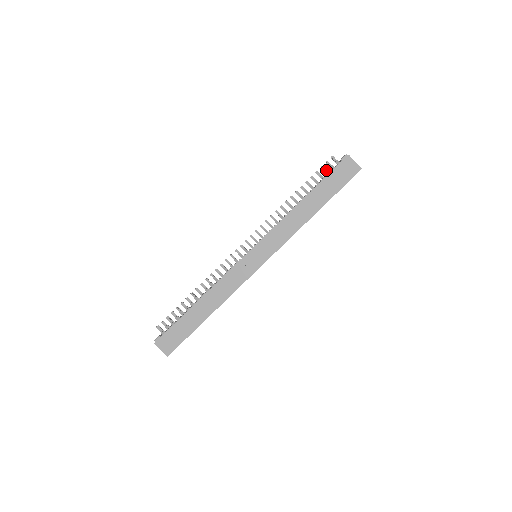
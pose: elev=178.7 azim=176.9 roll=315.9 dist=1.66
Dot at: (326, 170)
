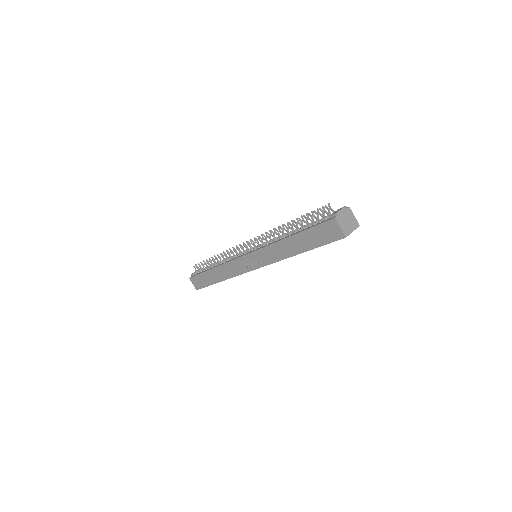
Dot at: (318, 217)
